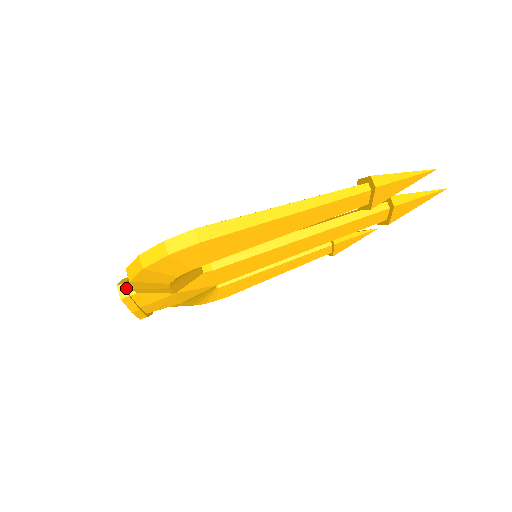
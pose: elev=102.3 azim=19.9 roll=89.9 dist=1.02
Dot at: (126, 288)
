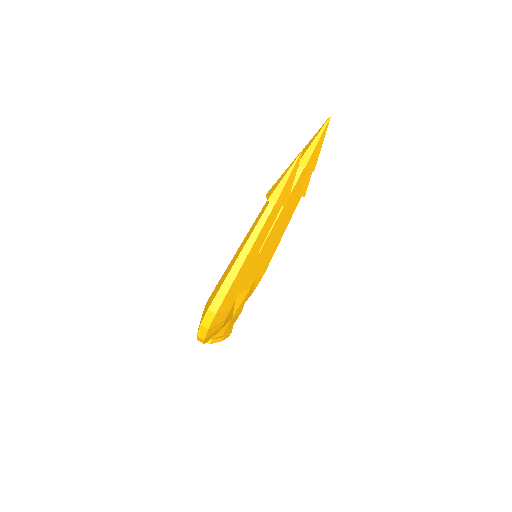
Dot at: occluded
